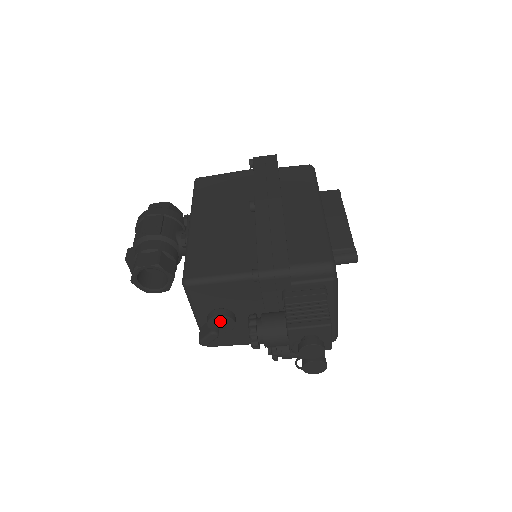
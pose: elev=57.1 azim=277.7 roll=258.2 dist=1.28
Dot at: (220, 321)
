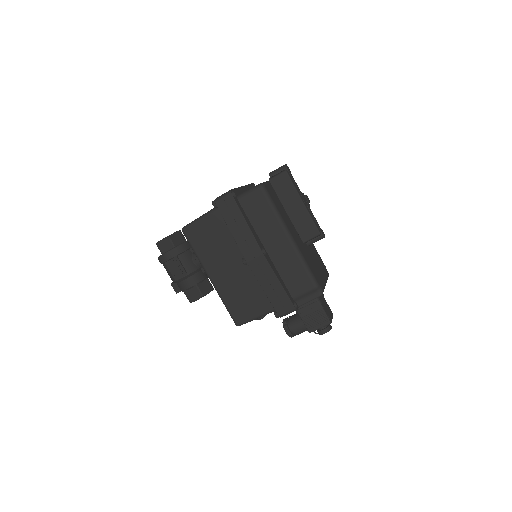
Dot at: occluded
